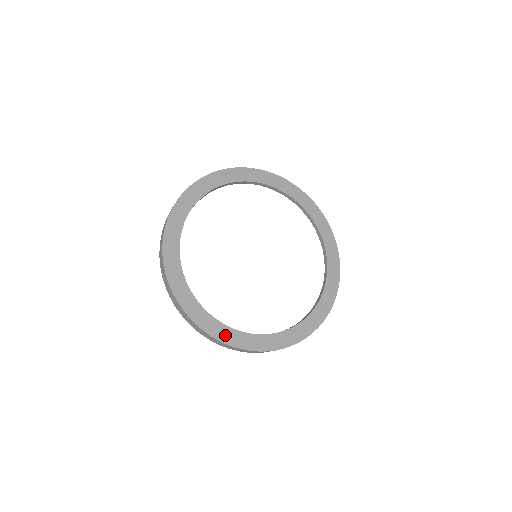
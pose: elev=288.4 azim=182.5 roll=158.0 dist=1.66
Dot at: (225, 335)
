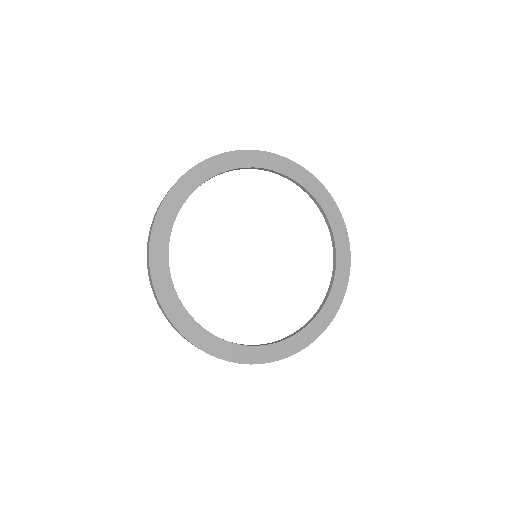
Dot at: (201, 339)
